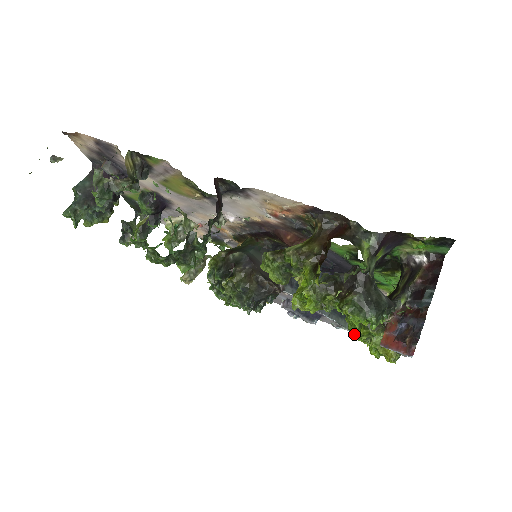
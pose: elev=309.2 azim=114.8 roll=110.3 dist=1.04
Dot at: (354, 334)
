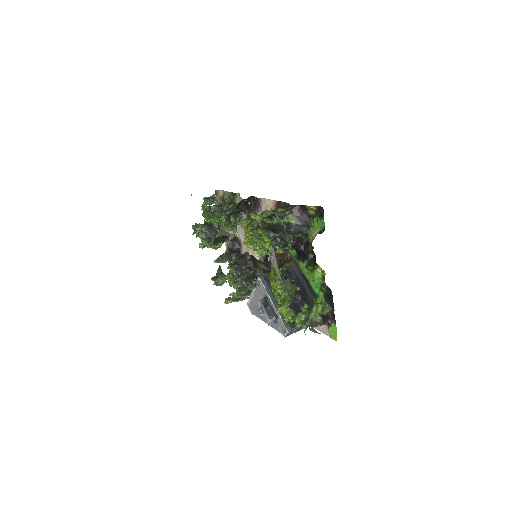
Dot at: (273, 290)
